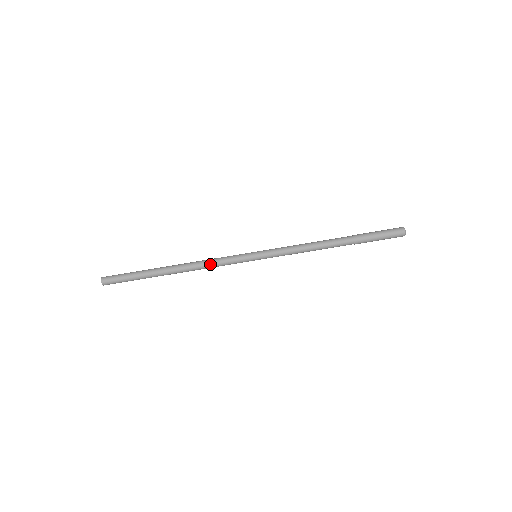
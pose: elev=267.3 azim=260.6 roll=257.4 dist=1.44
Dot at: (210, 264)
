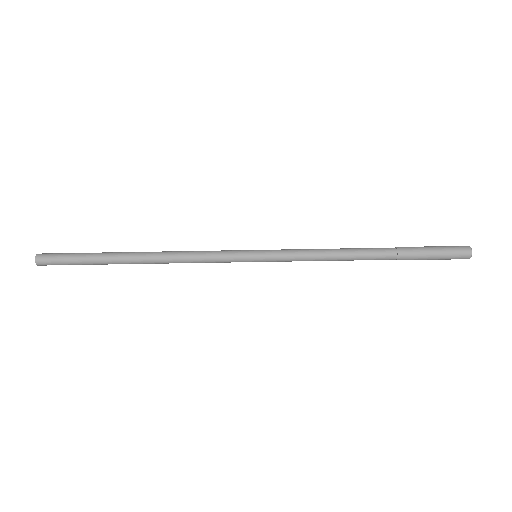
Dot at: (190, 258)
